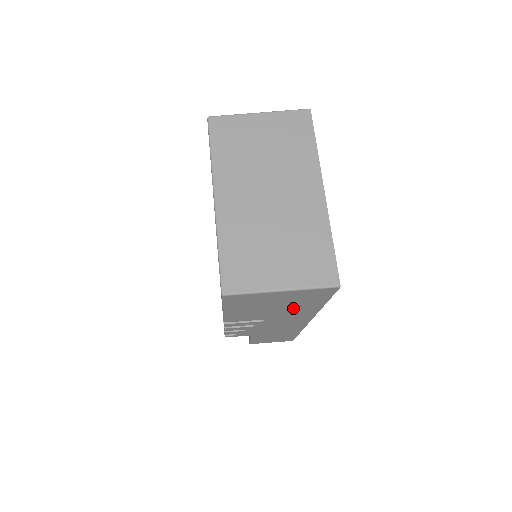
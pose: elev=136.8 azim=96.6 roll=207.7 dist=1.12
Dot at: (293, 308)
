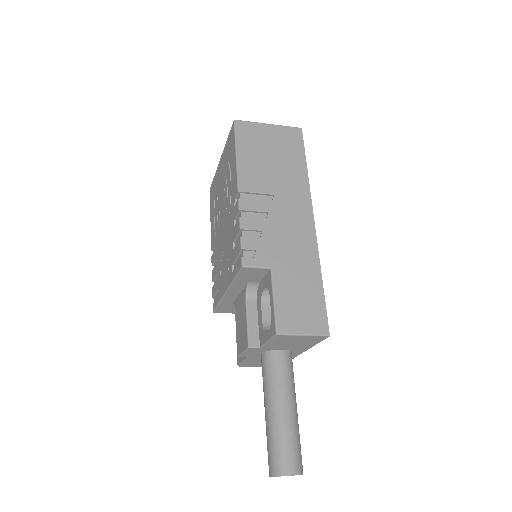
Dot at: (286, 167)
